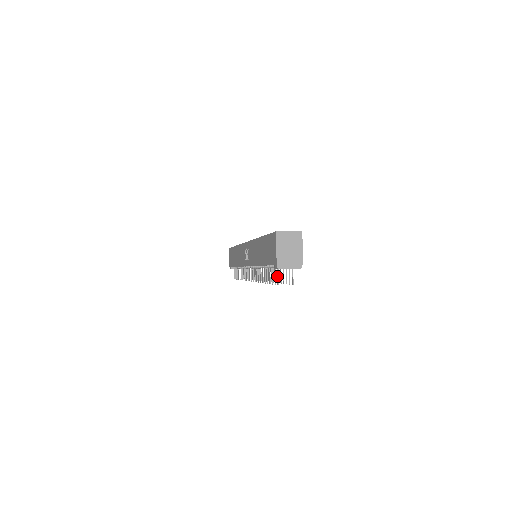
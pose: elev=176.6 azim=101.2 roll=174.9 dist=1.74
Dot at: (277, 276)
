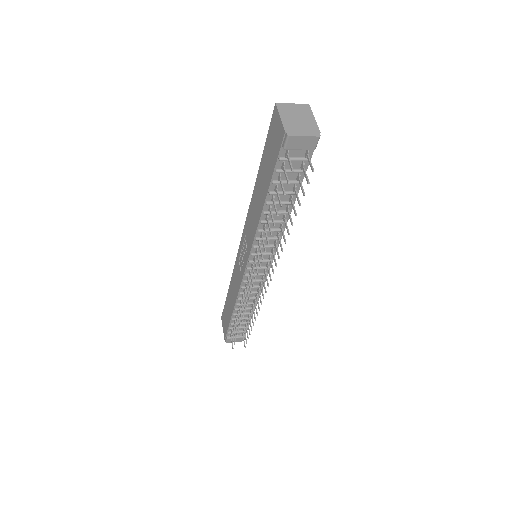
Dot at: (289, 162)
